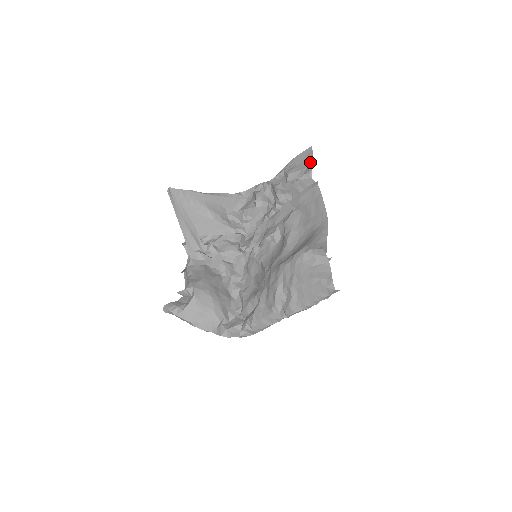
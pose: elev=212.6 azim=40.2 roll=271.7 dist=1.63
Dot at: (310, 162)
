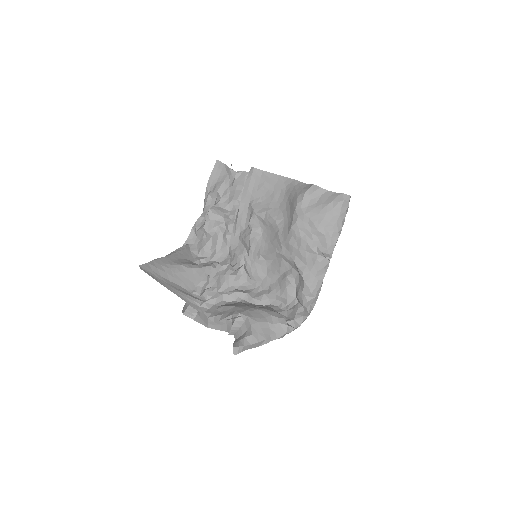
Dot at: (227, 168)
